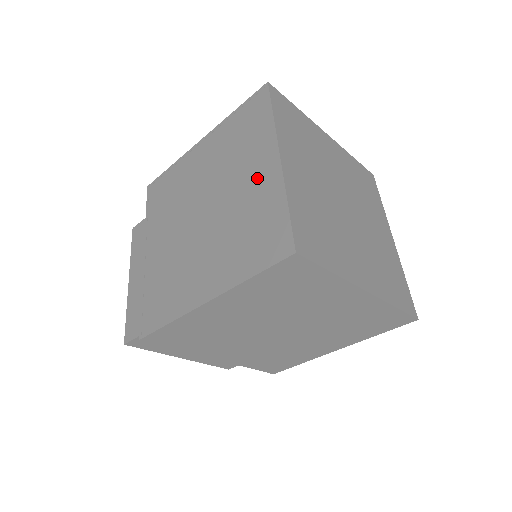
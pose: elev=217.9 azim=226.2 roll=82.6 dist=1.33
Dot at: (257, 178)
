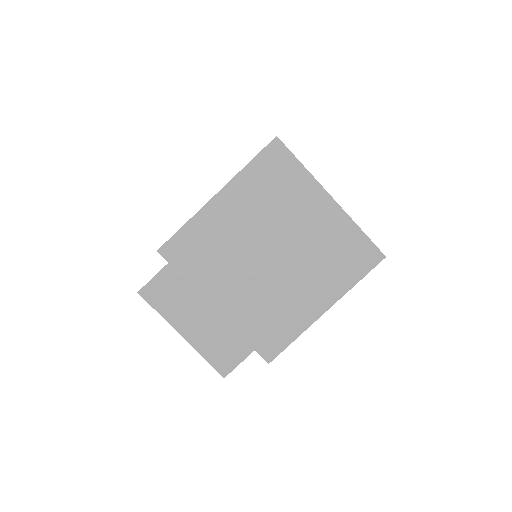
Dot at: occluded
